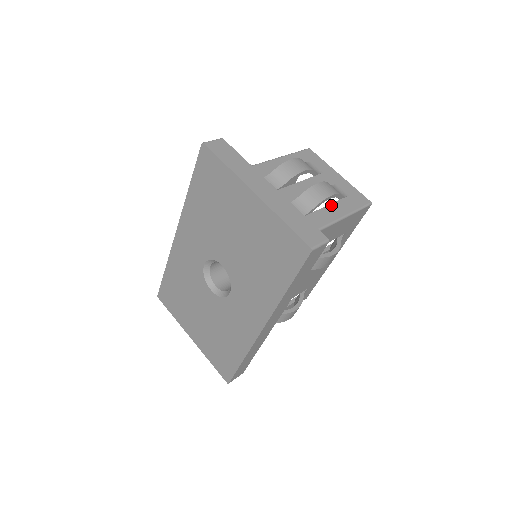
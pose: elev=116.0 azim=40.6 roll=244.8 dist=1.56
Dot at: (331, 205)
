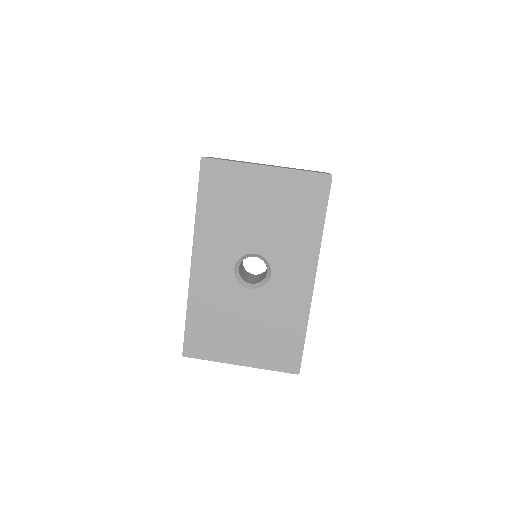
Dot at: occluded
